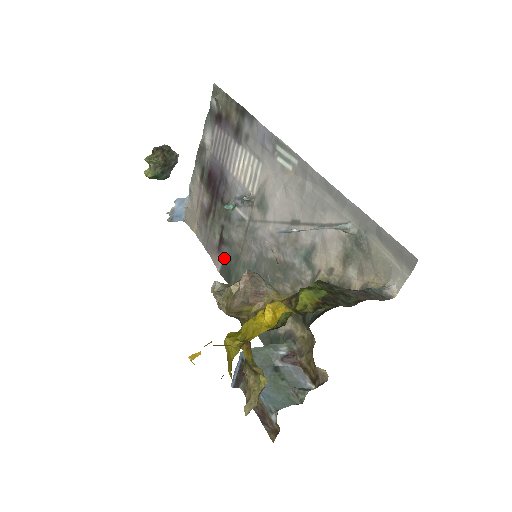
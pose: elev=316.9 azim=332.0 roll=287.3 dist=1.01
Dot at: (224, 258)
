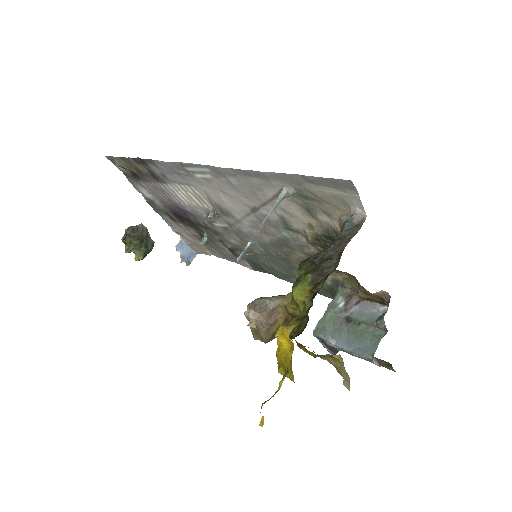
Dot at: (245, 259)
